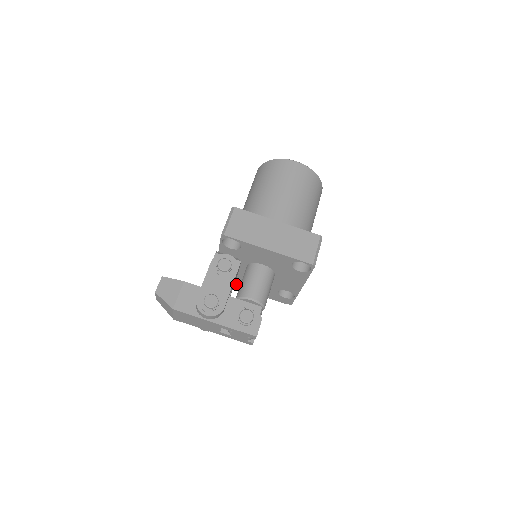
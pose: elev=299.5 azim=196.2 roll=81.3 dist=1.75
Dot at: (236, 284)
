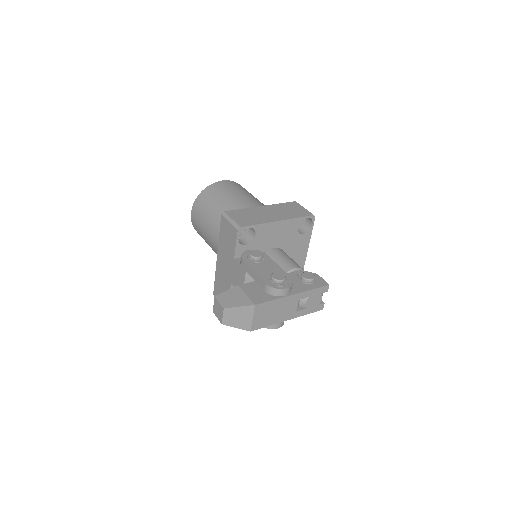
Dot at: occluded
